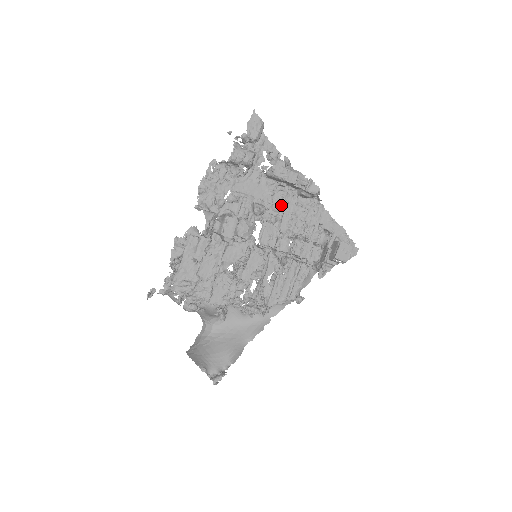
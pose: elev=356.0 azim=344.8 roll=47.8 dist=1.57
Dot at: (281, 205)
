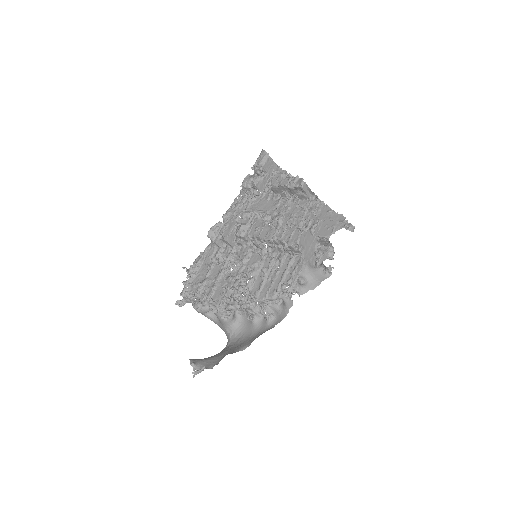
Dot at: (284, 211)
